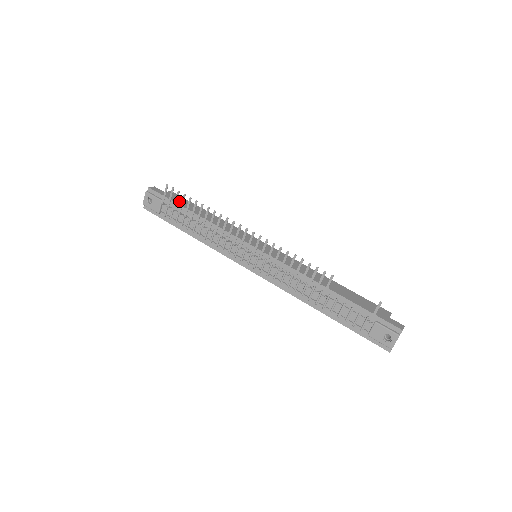
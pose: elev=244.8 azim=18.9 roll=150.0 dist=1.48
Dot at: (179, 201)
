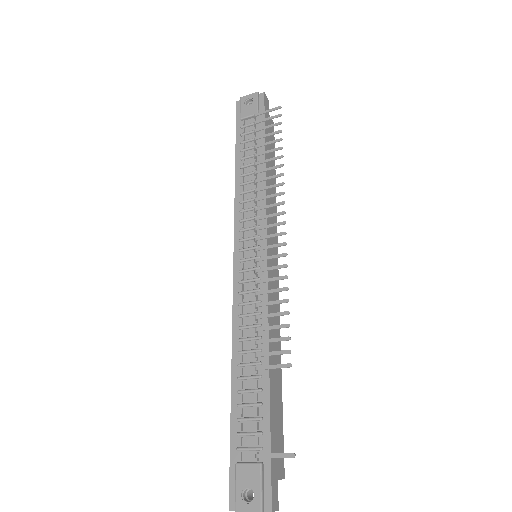
Dot at: occluded
